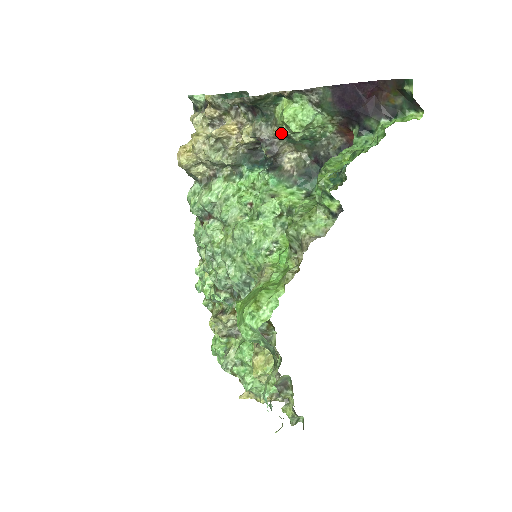
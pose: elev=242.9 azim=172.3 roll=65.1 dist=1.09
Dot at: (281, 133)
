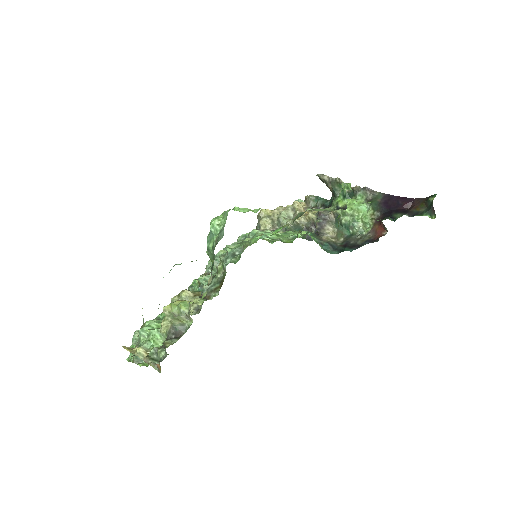
Dot at: (336, 213)
